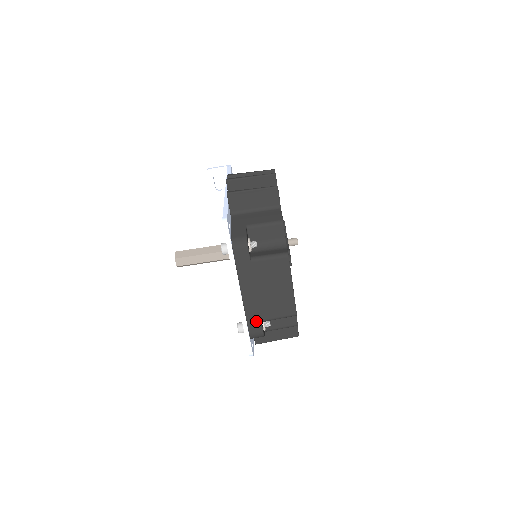
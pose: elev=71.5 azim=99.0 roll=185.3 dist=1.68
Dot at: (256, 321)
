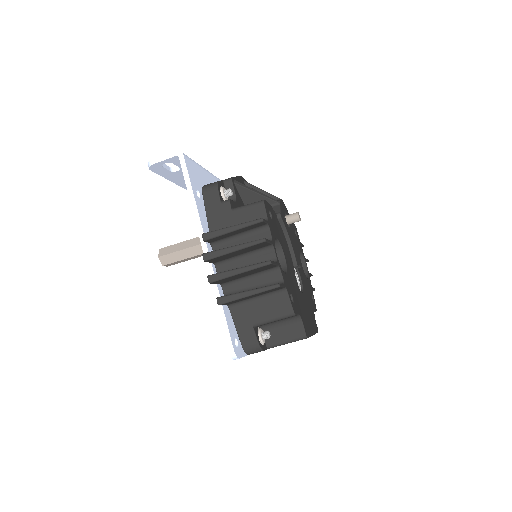
Dot at: occluded
